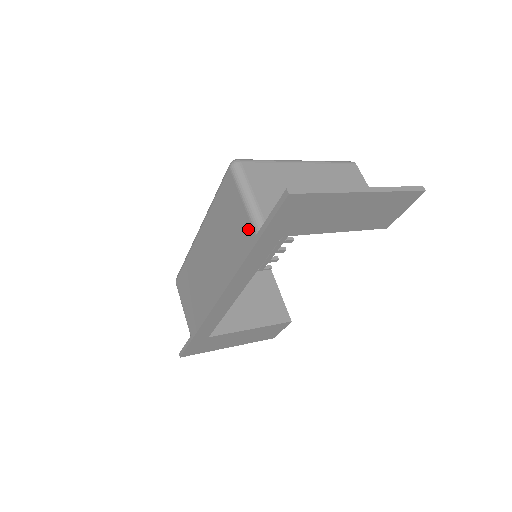
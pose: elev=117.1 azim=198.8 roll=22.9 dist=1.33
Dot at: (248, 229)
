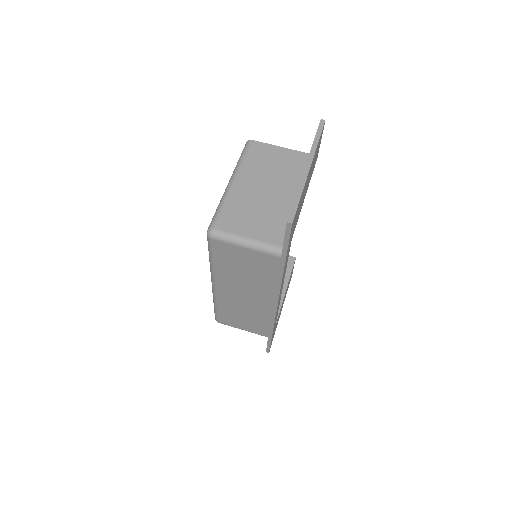
Dot at: (269, 259)
